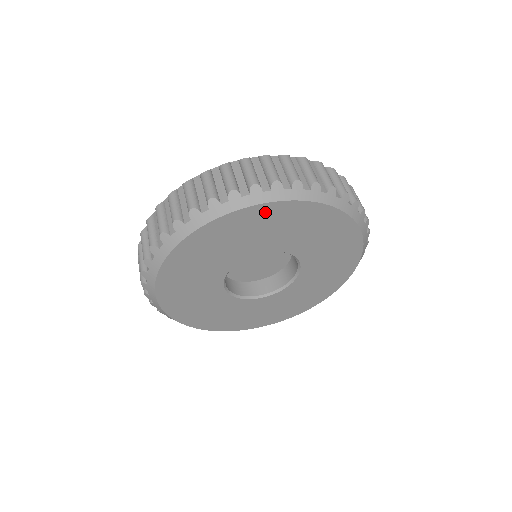
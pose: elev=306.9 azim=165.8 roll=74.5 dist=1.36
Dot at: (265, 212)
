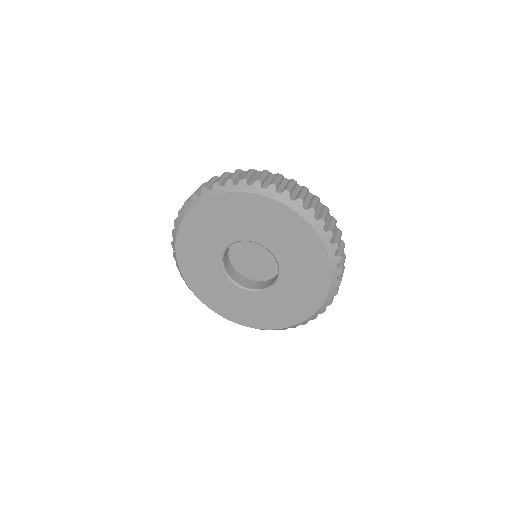
Dot at: (224, 202)
